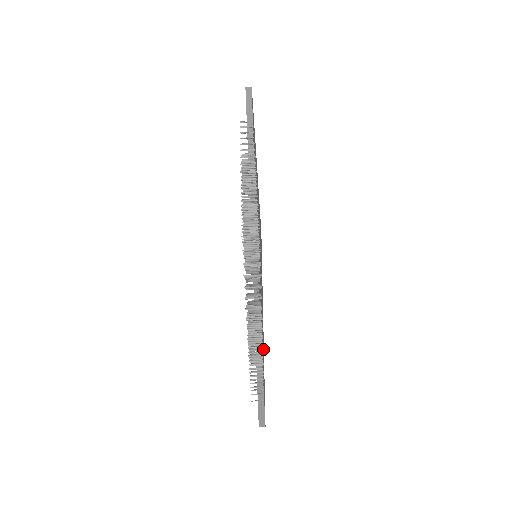
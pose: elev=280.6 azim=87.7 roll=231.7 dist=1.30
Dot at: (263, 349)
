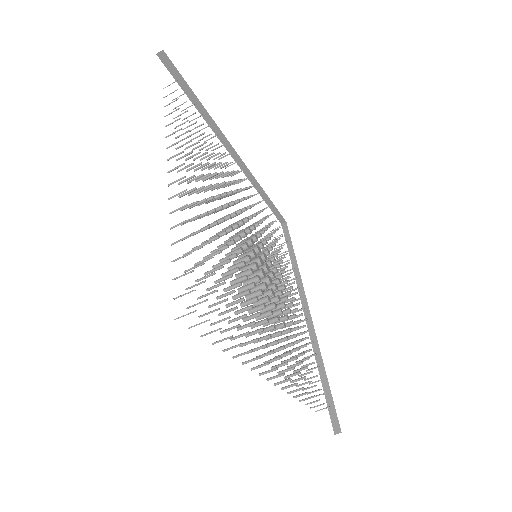
Dot at: occluded
